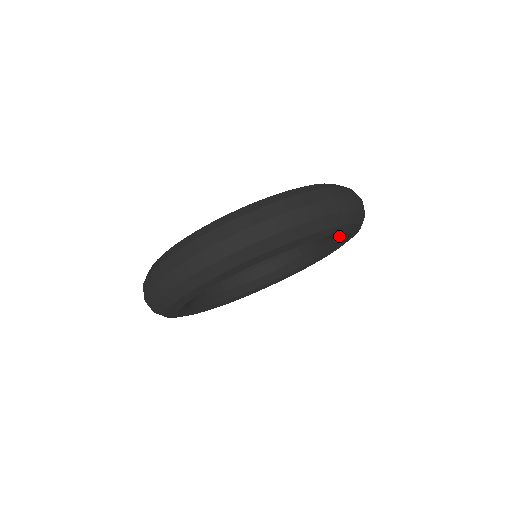
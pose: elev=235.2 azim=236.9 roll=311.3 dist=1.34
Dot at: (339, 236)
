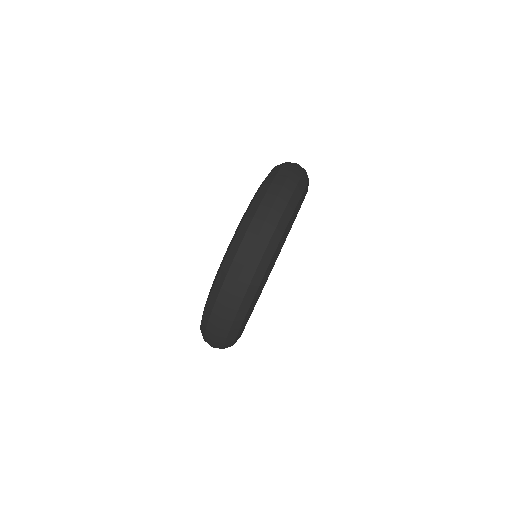
Dot at: occluded
